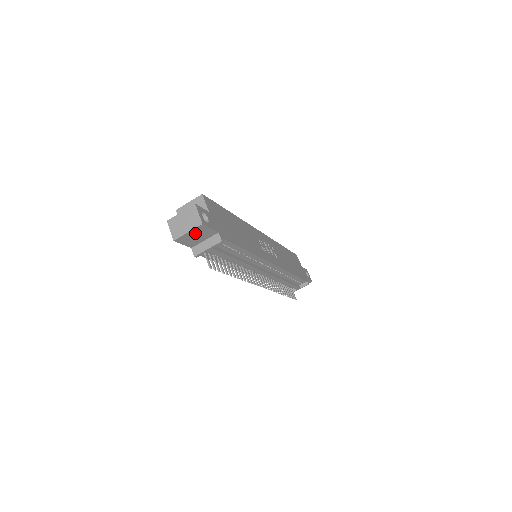
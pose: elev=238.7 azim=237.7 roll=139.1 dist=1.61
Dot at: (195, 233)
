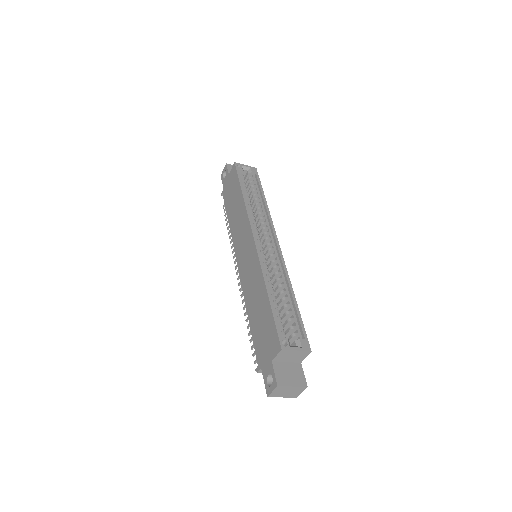
Dot at: occluded
